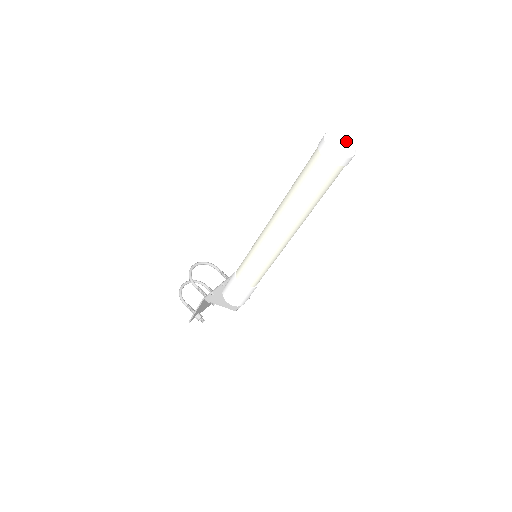
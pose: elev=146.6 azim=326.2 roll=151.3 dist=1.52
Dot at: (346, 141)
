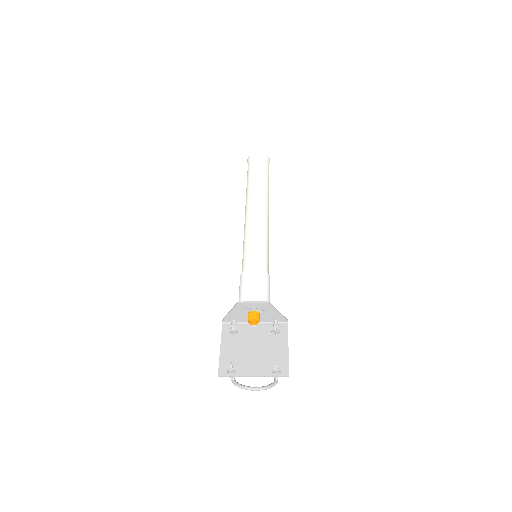
Dot at: occluded
